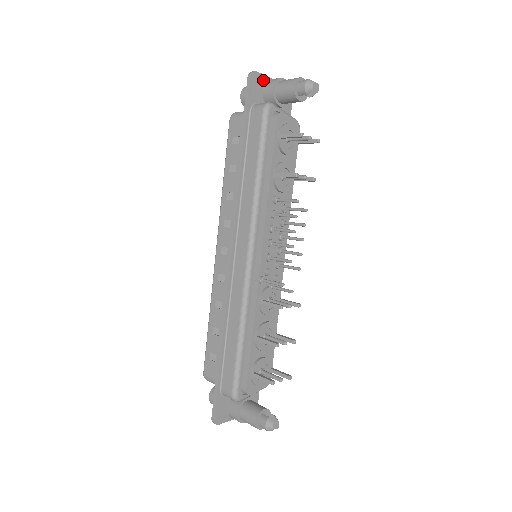
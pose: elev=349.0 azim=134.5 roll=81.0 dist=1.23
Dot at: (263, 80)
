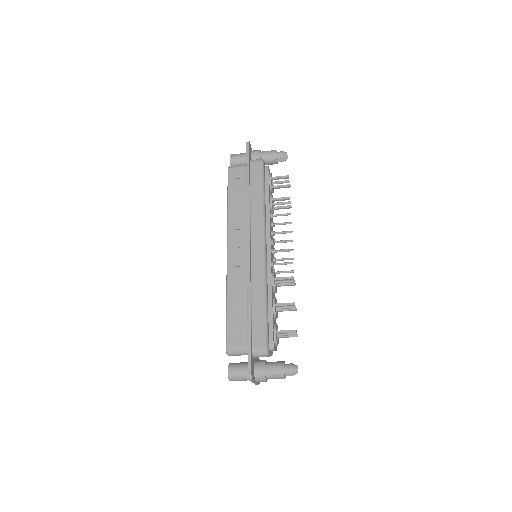
Dot at: (251, 149)
